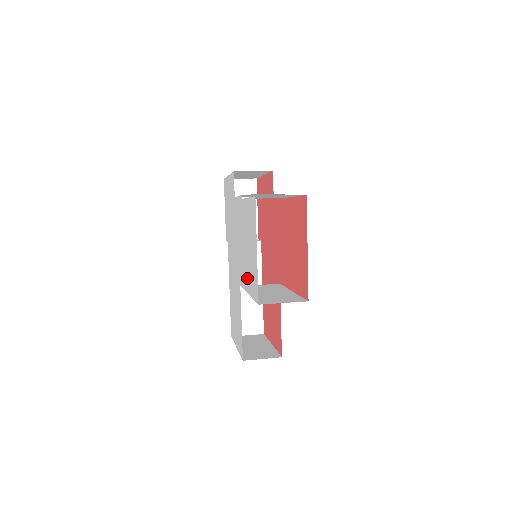
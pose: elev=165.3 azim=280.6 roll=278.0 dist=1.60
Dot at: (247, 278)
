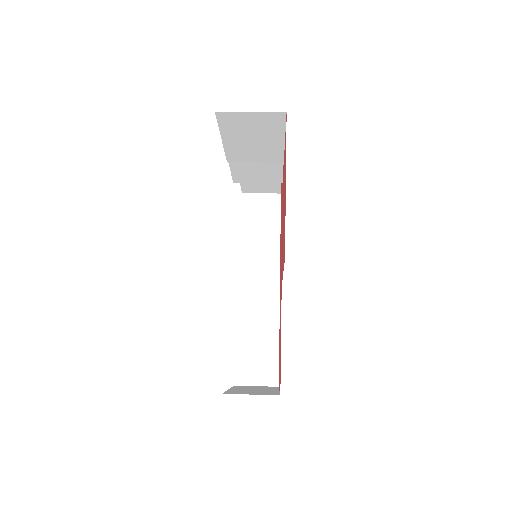
Dot at: occluded
